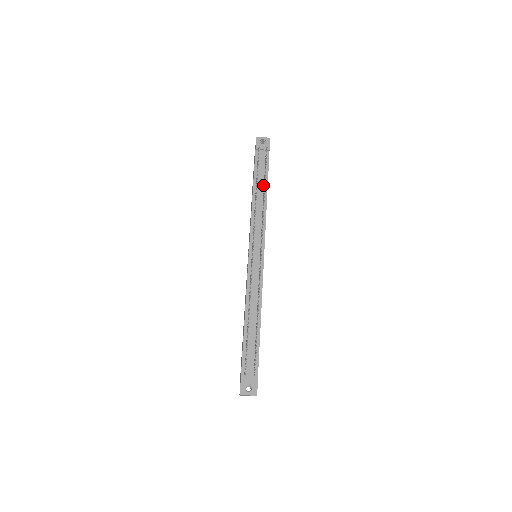
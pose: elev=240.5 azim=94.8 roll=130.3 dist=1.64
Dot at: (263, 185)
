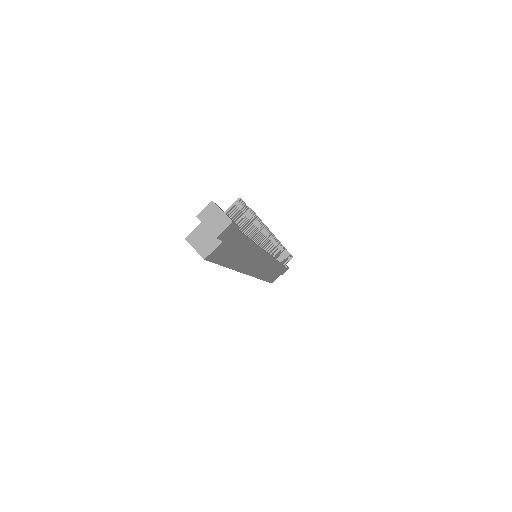
Dot at: occluded
